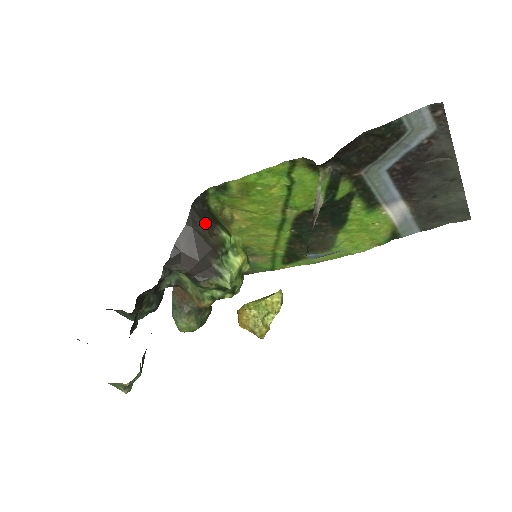
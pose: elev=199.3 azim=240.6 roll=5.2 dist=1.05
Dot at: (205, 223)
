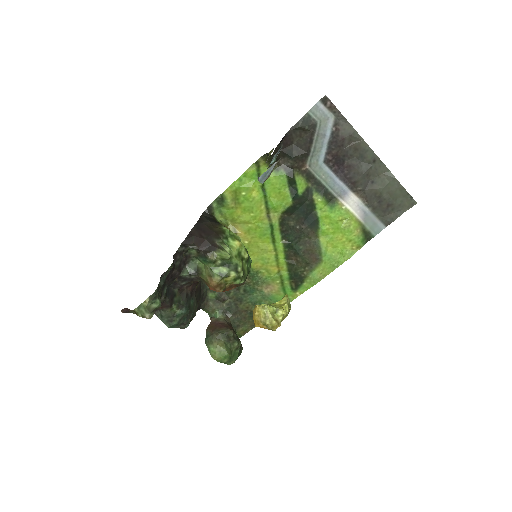
Dot at: (211, 221)
